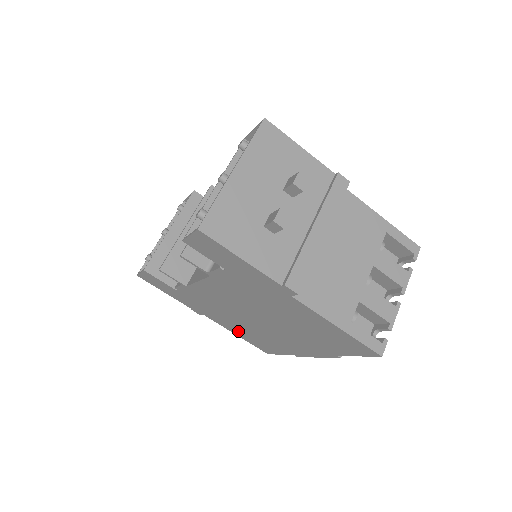
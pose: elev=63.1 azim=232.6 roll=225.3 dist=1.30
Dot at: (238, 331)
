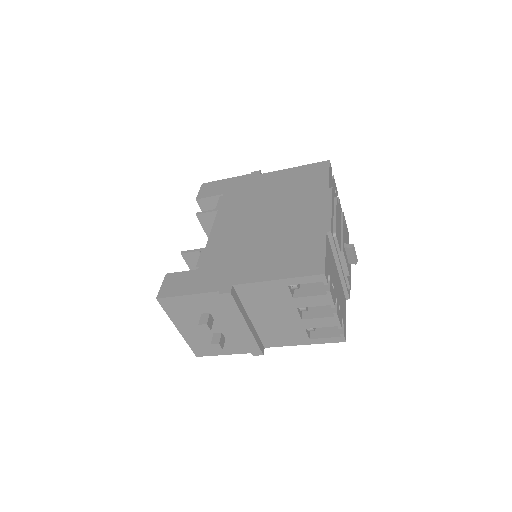
Dot at: occluded
